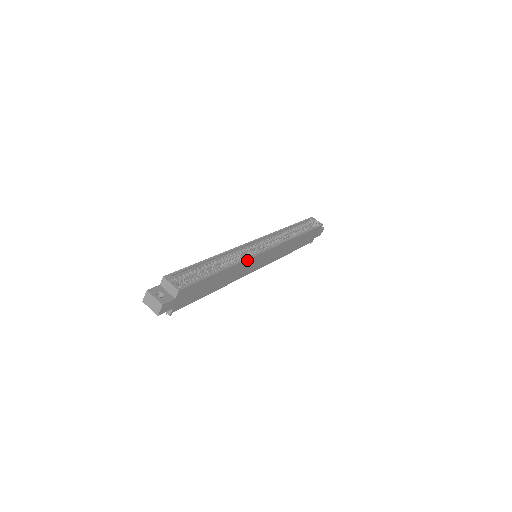
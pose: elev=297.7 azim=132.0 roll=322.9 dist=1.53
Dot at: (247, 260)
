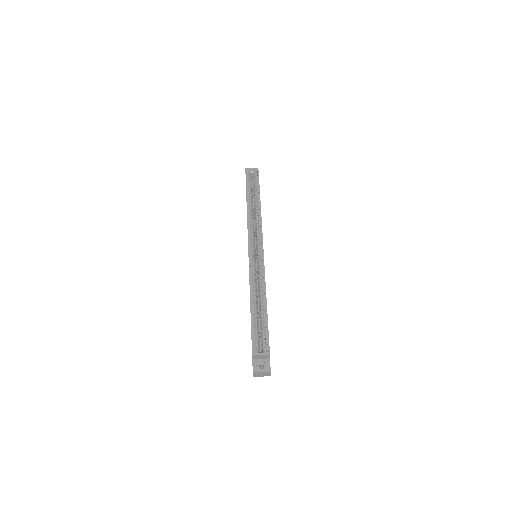
Dot at: (264, 275)
